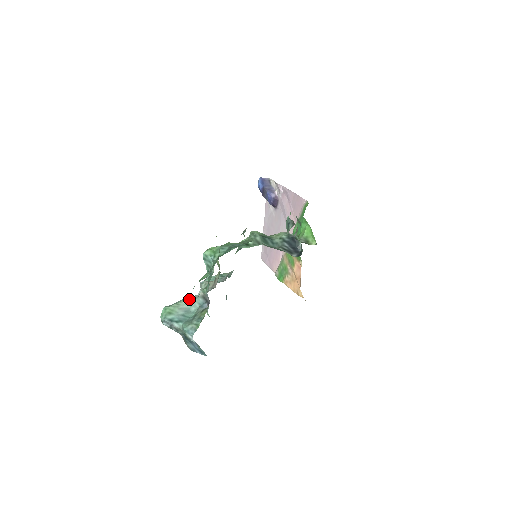
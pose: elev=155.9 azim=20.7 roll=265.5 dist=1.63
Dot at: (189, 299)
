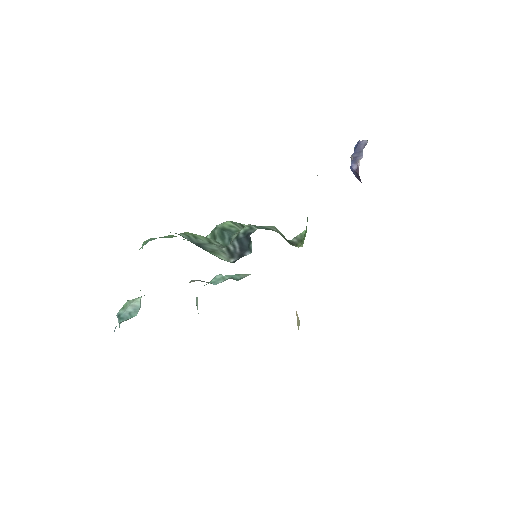
Dot at: (141, 297)
